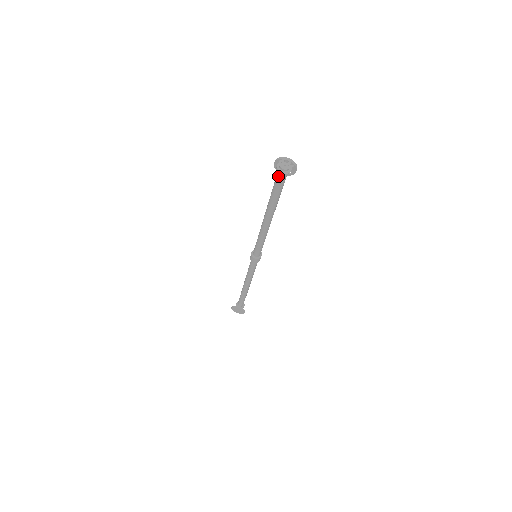
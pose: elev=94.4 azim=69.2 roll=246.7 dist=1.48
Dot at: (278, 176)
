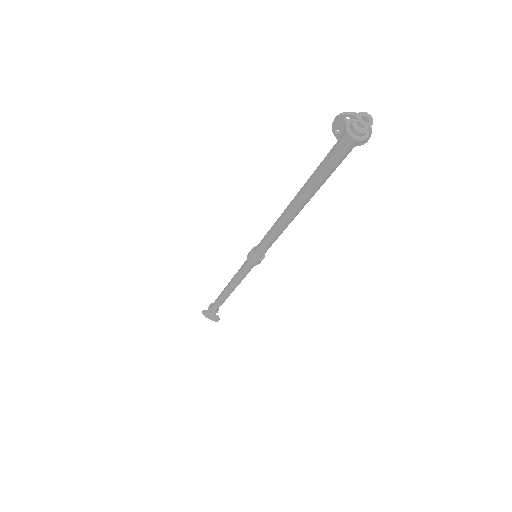
Dot at: (342, 143)
